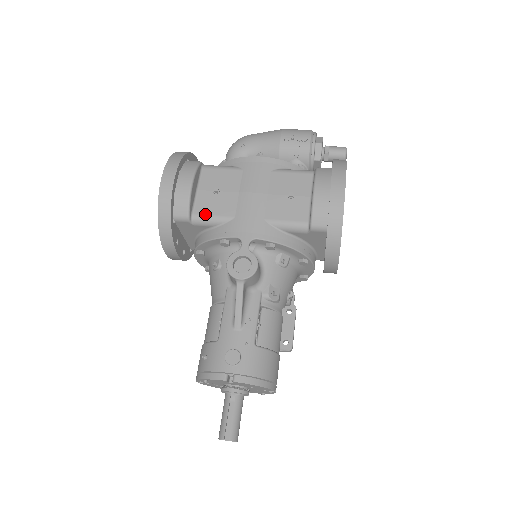
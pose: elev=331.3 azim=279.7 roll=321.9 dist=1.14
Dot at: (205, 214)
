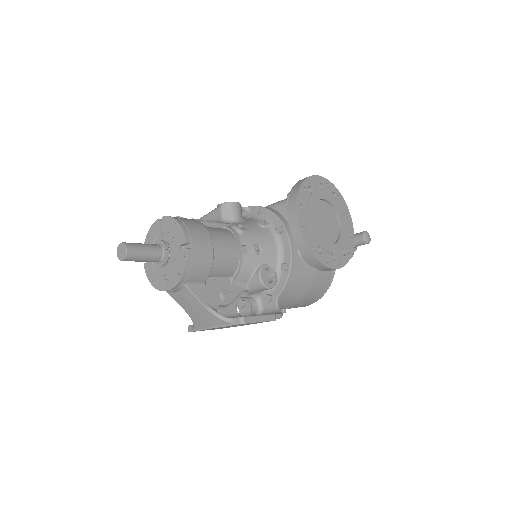
Dot at: occluded
